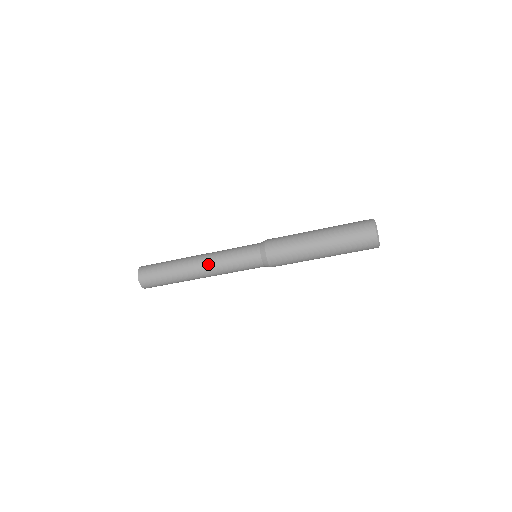
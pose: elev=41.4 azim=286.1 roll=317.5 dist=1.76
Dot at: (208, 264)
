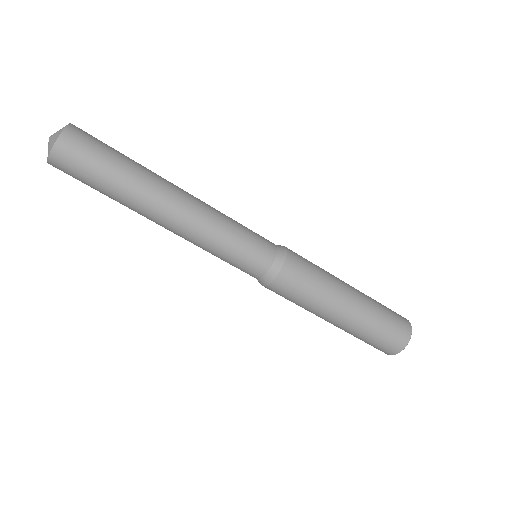
Dot at: (199, 203)
